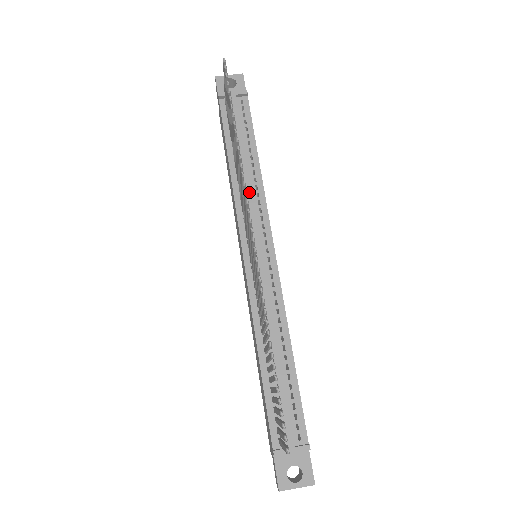
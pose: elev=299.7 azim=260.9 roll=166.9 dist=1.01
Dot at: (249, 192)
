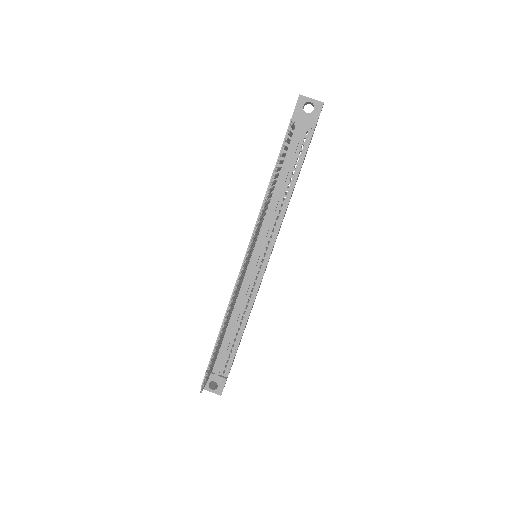
Dot at: (271, 214)
